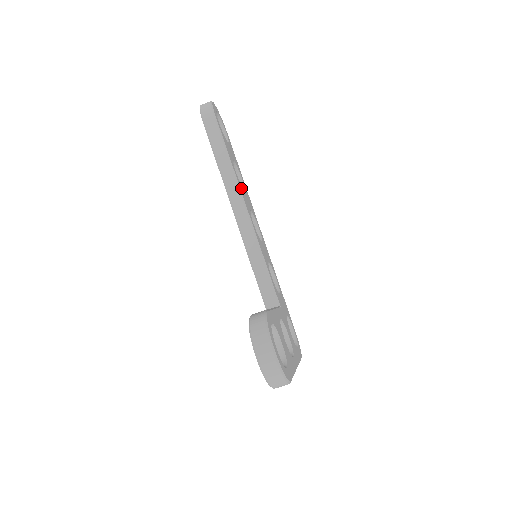
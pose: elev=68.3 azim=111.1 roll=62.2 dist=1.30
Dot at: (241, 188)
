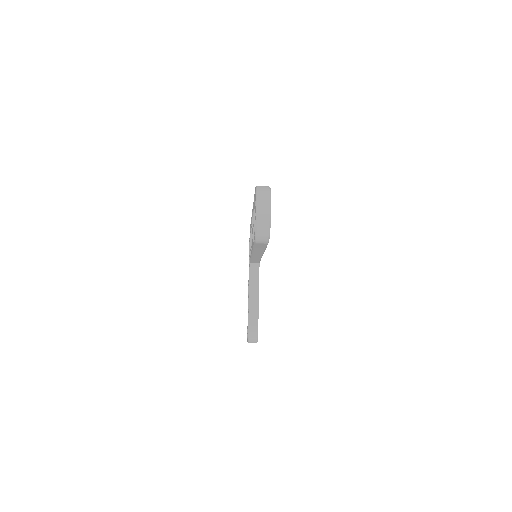
Dot at: occluded
